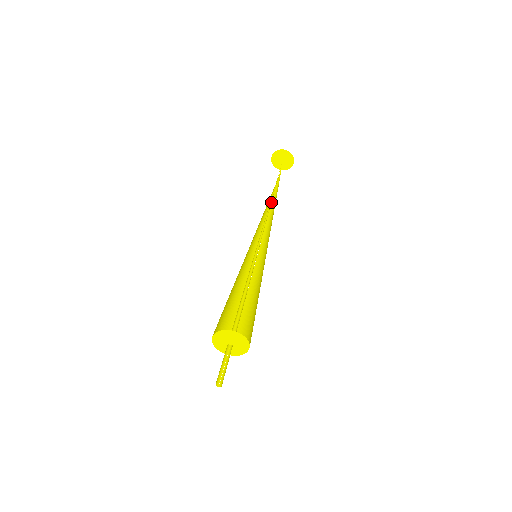
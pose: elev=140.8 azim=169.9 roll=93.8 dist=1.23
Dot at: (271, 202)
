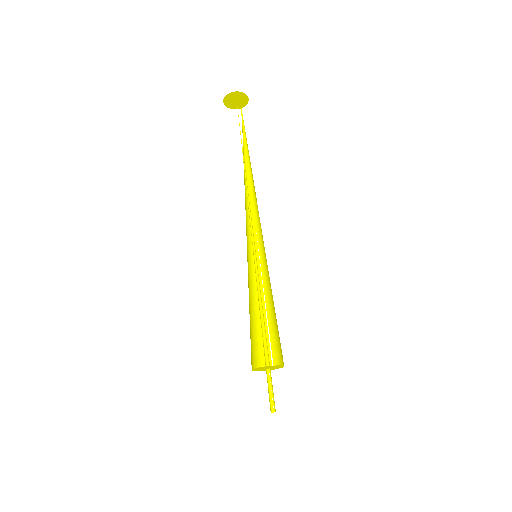
Dot at: (247, 165)
